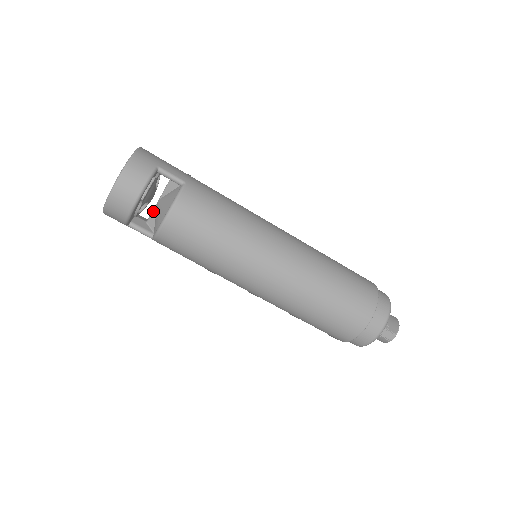
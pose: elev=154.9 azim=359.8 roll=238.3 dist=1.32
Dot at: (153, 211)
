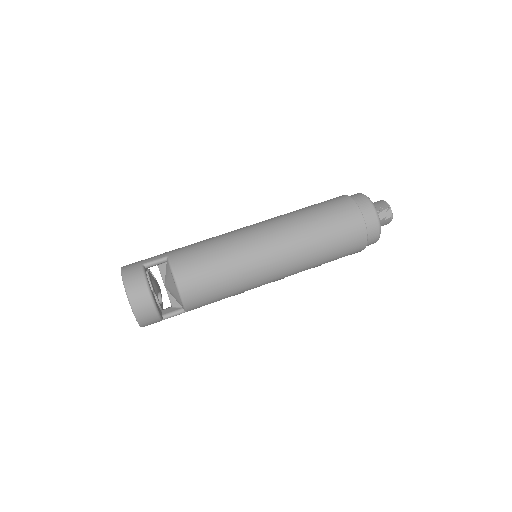
Dot at: (168, 296)
